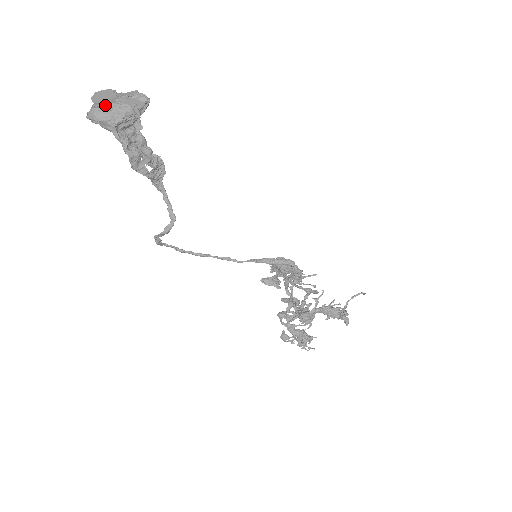
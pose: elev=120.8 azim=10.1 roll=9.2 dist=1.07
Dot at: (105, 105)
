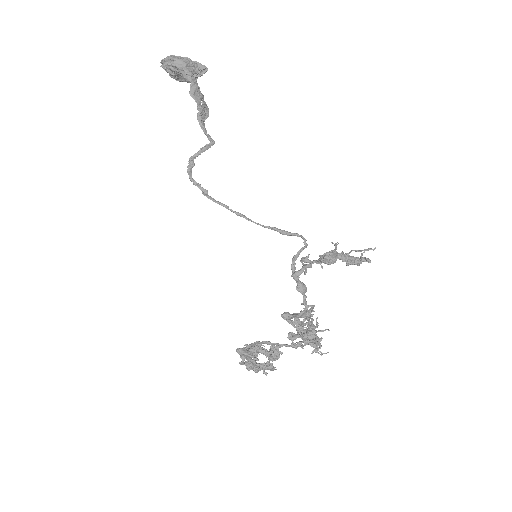
Dot at: (179, 56)
